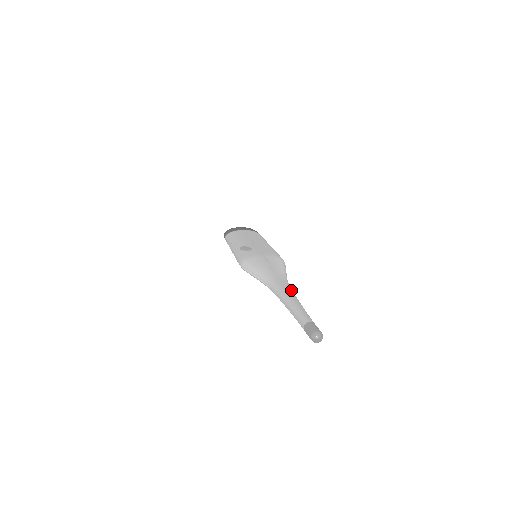
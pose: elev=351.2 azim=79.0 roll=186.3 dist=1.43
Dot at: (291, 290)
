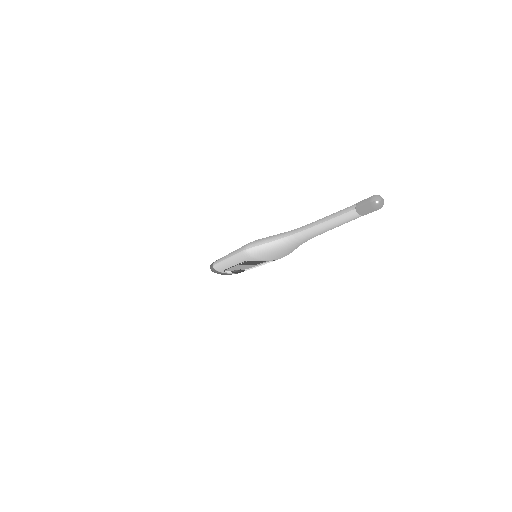
Dot at: occluded
